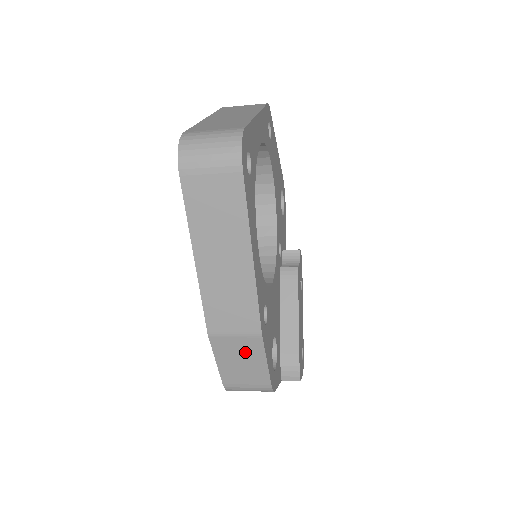
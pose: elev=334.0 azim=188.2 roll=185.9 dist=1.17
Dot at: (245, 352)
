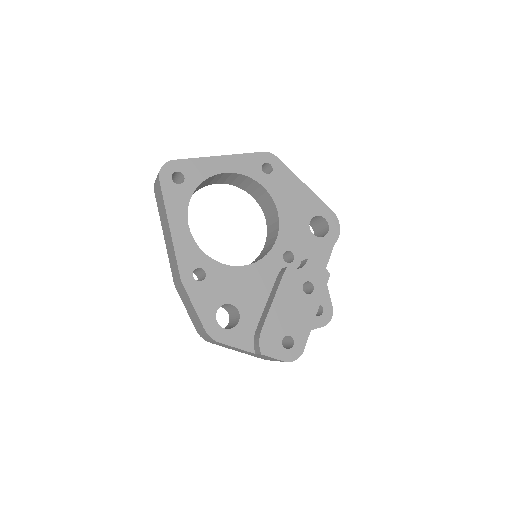
Dot at: (186, 297)
